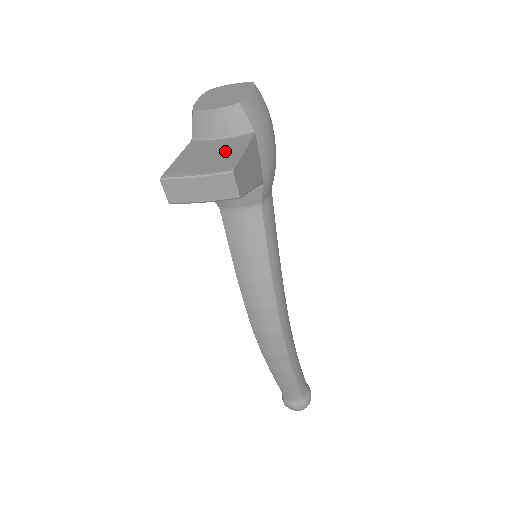
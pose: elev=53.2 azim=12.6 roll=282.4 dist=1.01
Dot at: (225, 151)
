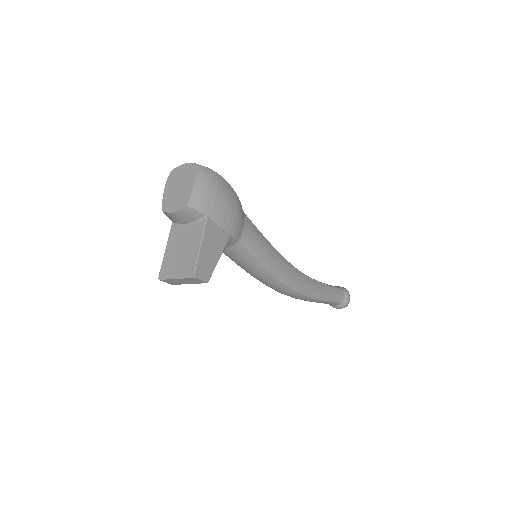
Dot at: (190, 246)
